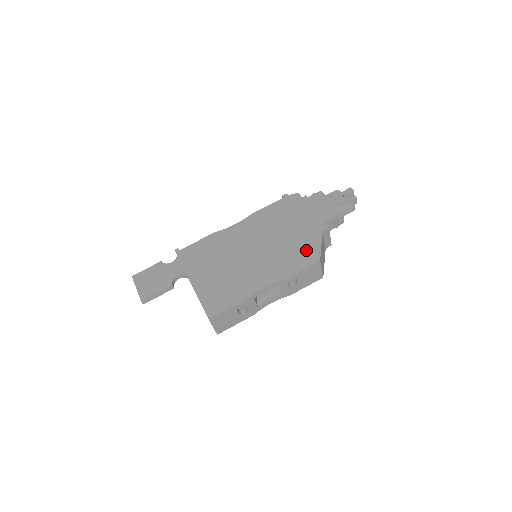
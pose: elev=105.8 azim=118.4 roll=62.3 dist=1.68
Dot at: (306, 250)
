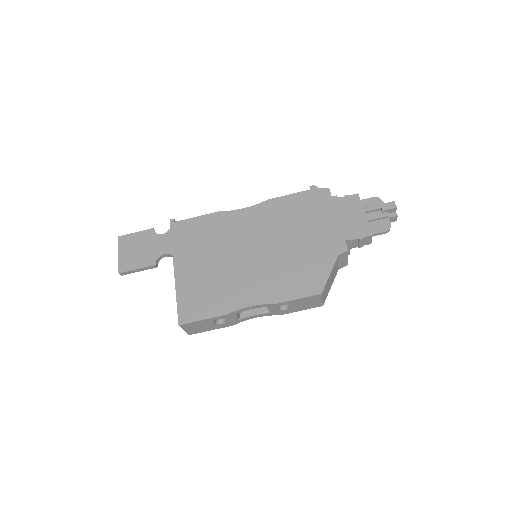
Dot at: (311, 274)
